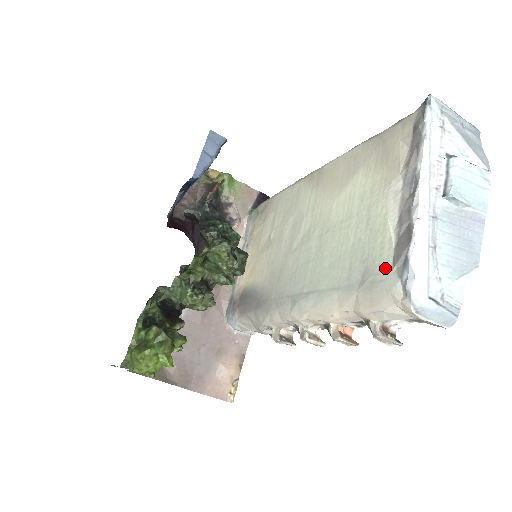
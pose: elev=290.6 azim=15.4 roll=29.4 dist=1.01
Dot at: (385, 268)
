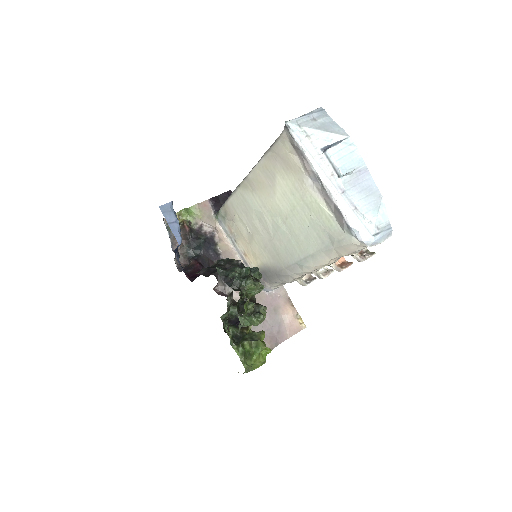
Dot at: (339, 232)
